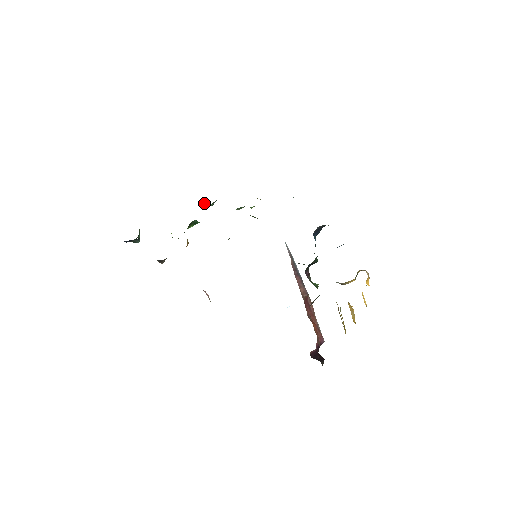
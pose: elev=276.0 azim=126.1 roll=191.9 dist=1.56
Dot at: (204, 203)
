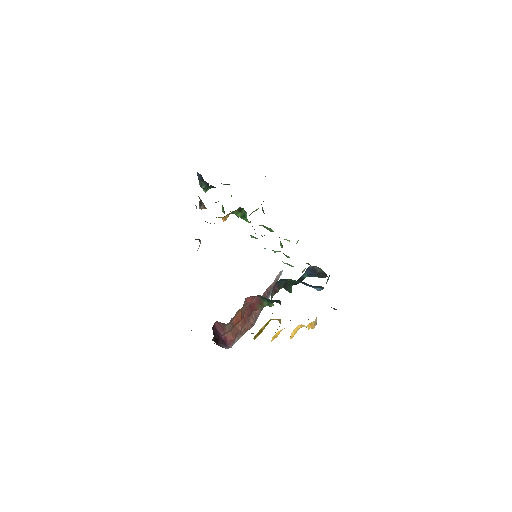
Dot at: occluded
